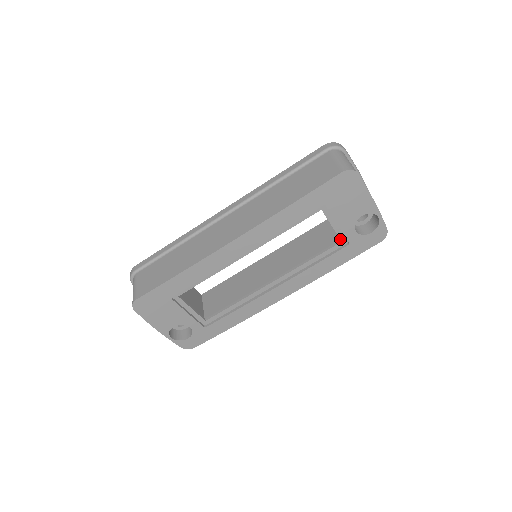
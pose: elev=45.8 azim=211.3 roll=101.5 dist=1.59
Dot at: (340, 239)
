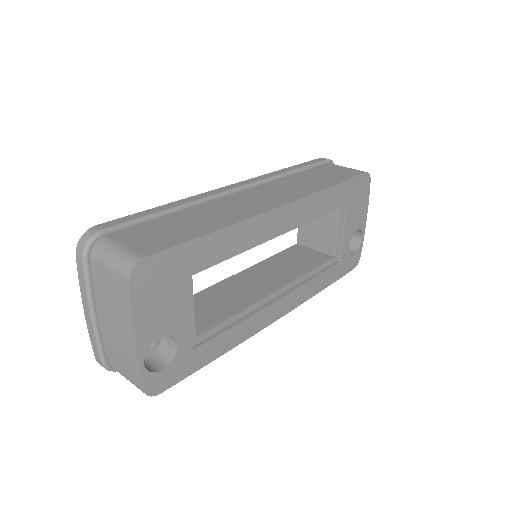
Dot at: (336, 253)
